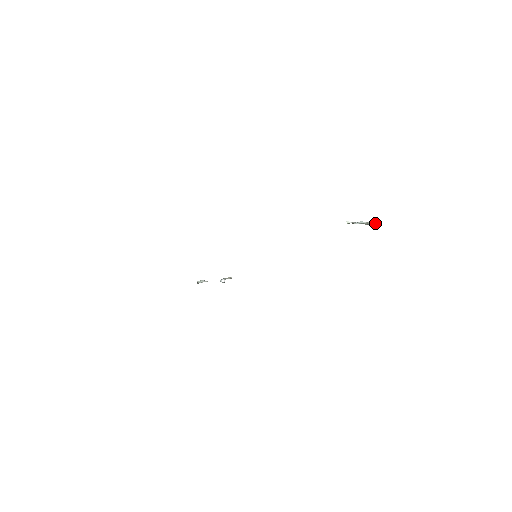
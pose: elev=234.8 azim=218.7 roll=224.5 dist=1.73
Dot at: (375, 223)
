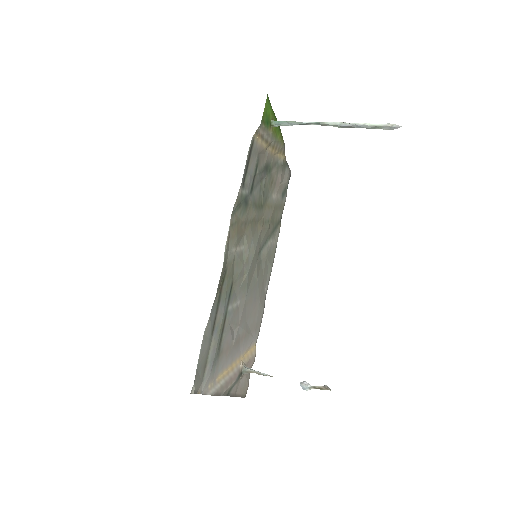
Dot at: (372, 125)
